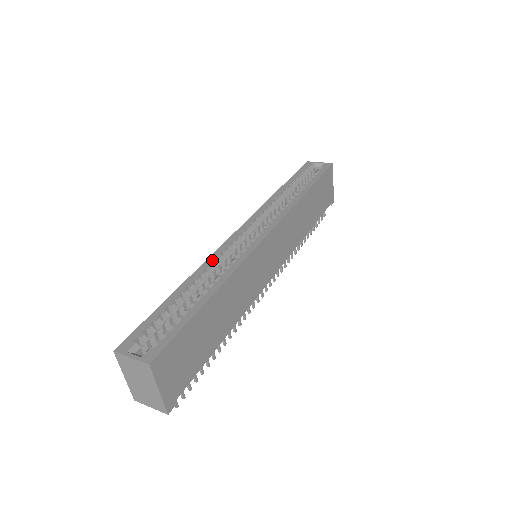
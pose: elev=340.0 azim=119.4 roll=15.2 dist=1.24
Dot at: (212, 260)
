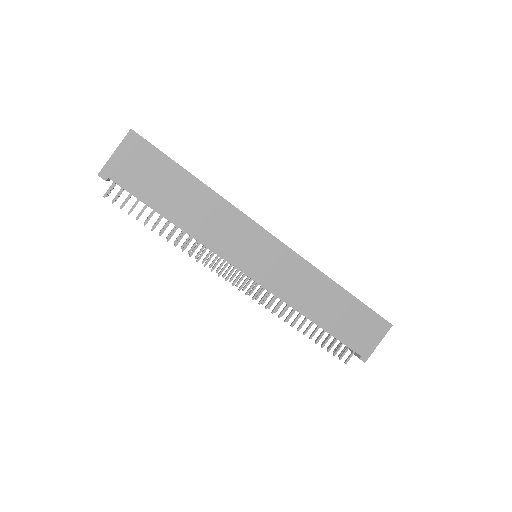
Dot at: occluded
